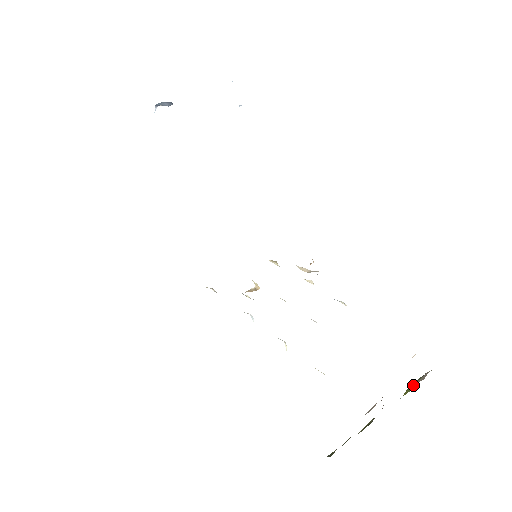
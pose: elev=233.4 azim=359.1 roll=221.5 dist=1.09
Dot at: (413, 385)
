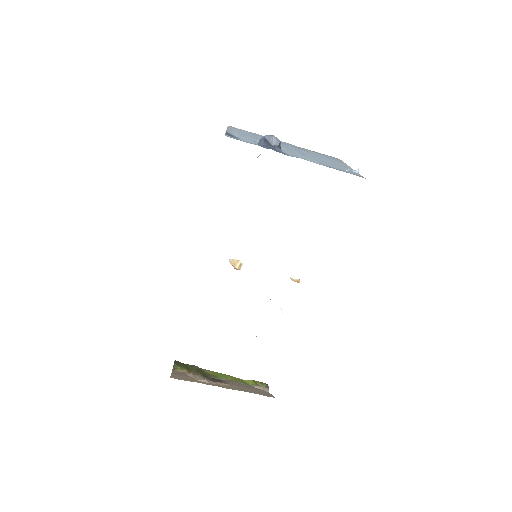
Dot at: (254, 385)
